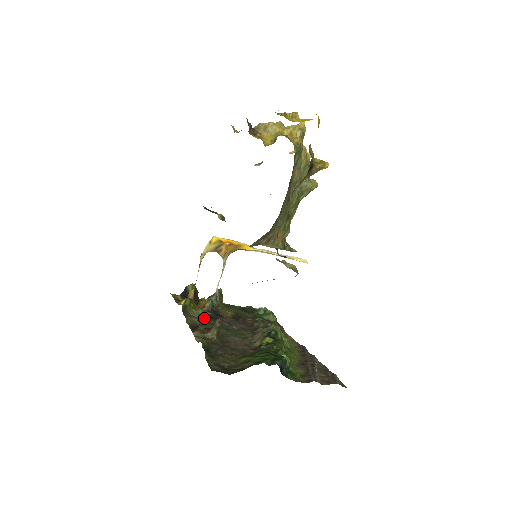
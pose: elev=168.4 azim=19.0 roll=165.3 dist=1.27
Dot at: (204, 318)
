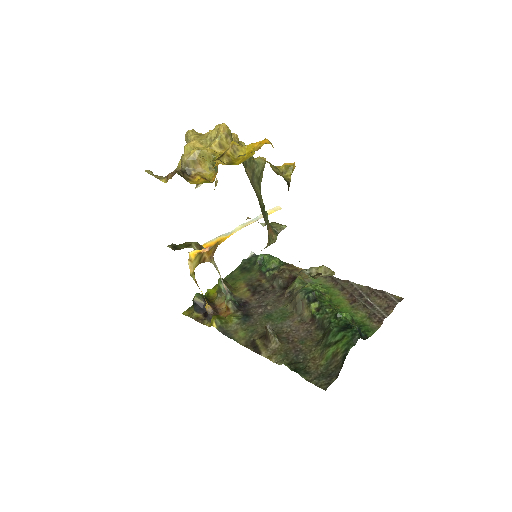
Dot at: (244, 324)
